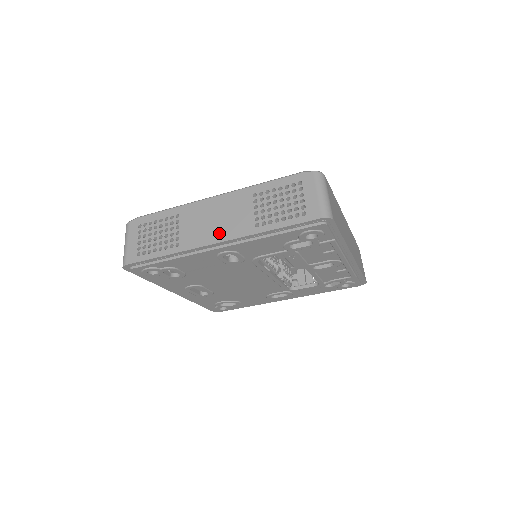
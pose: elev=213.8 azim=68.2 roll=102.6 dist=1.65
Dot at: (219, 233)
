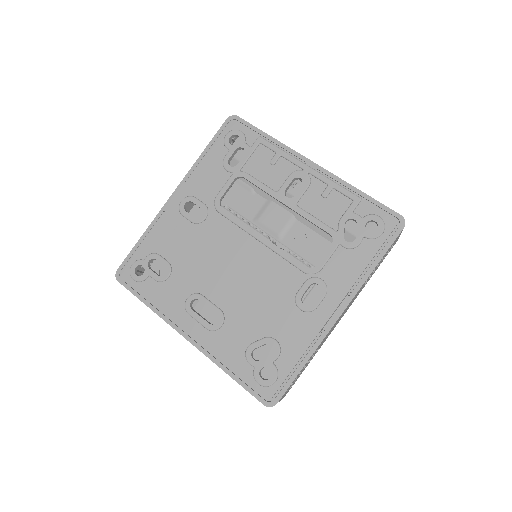
Dot at: occluded
